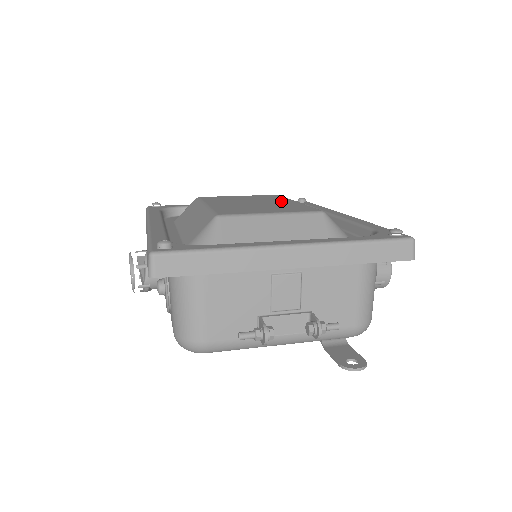
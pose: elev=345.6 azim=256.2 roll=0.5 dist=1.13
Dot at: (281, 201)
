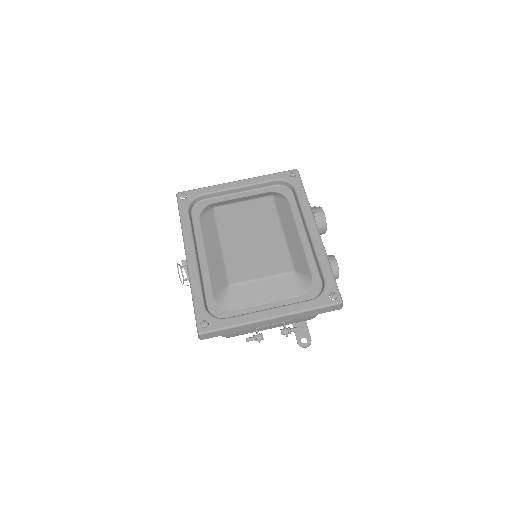
Dot at: (271, 231)
